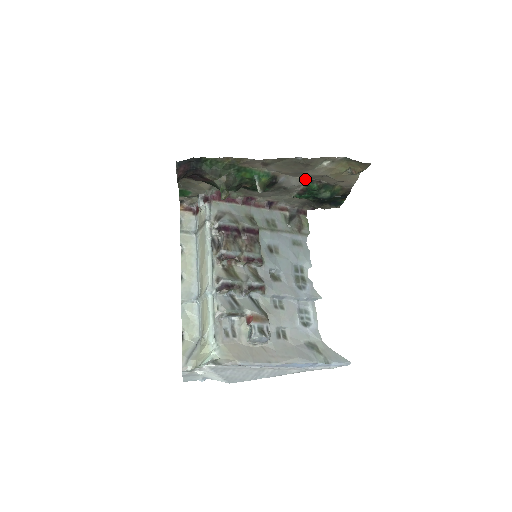
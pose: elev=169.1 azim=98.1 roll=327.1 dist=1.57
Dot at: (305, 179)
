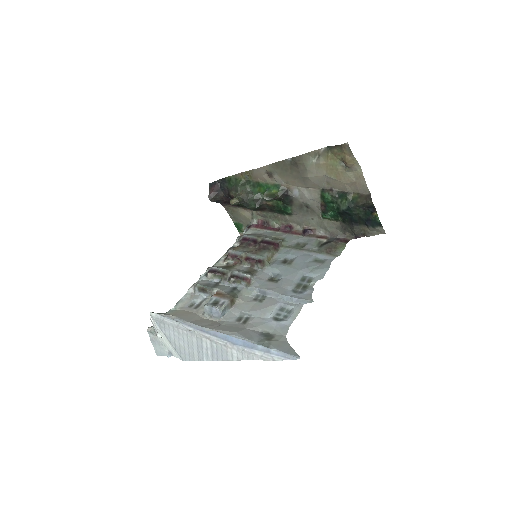
Dot at: (317, 189)
